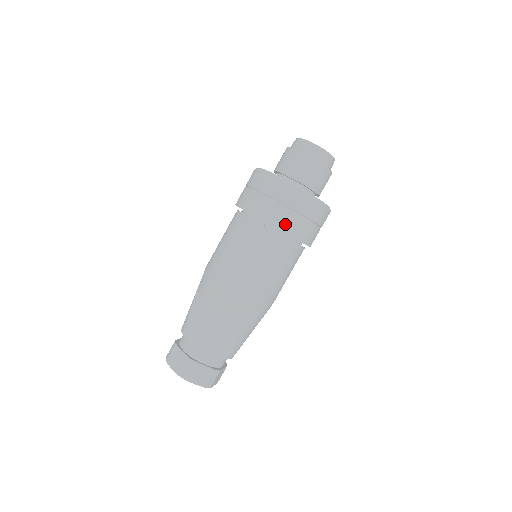
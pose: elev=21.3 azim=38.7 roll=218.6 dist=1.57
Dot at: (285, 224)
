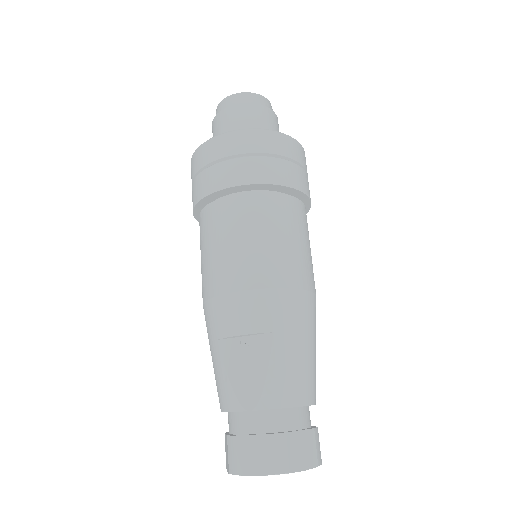
Dot at: (286, 177)
